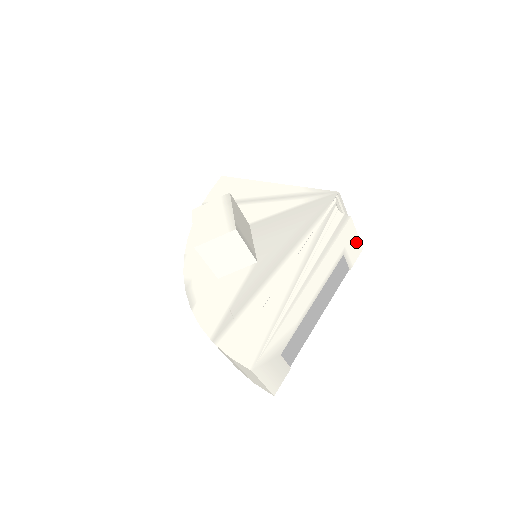
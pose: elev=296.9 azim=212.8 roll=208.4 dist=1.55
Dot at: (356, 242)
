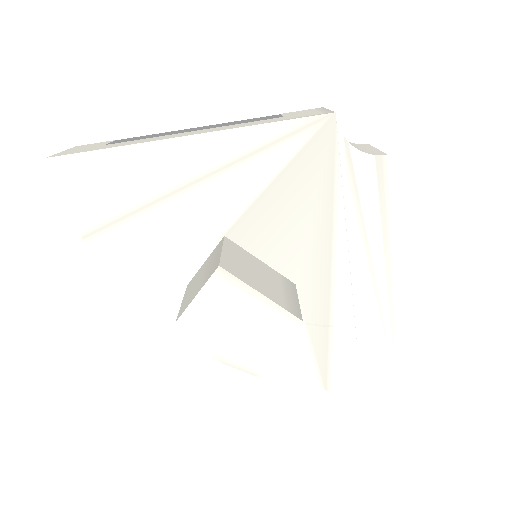
Dot at: occluded
